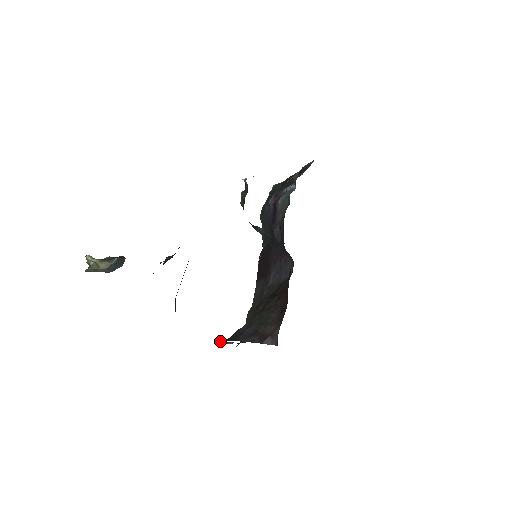
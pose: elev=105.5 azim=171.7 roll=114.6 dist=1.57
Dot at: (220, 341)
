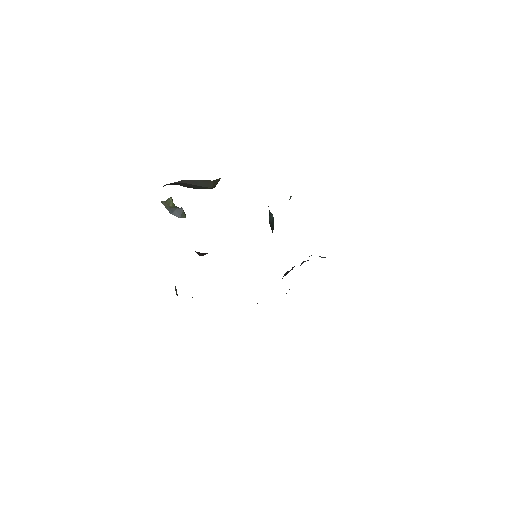
Dot at: occluded
